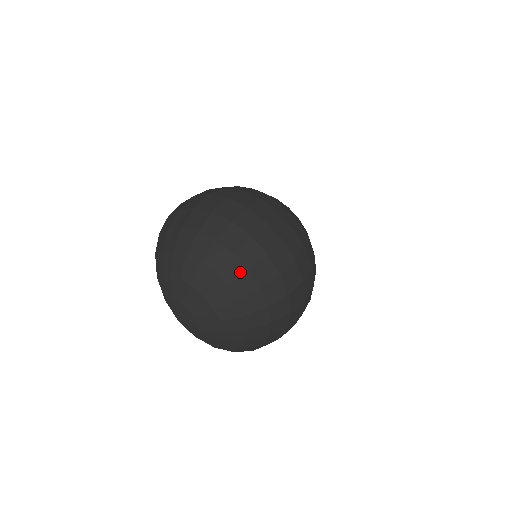
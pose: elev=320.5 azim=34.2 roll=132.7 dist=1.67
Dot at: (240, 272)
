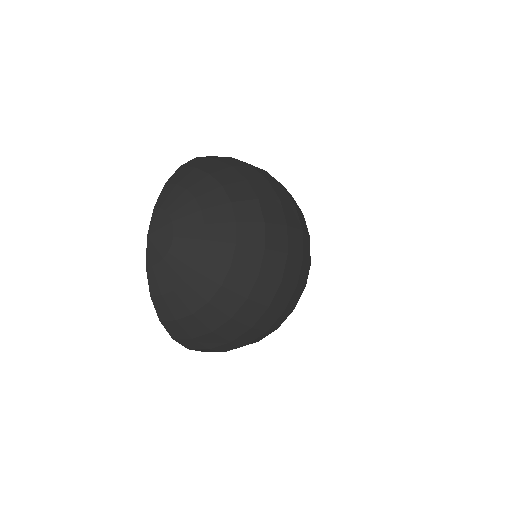
Dot at: (257, 242)
